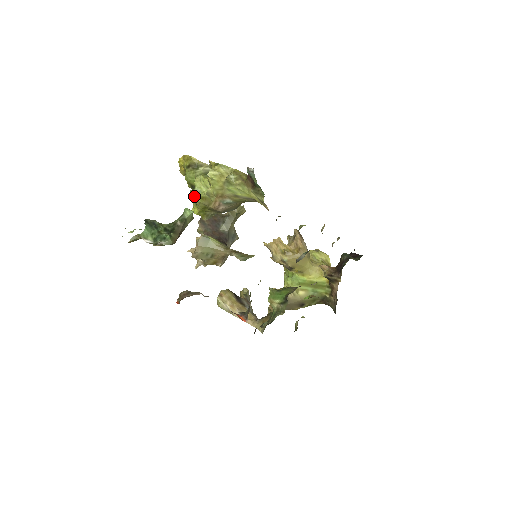
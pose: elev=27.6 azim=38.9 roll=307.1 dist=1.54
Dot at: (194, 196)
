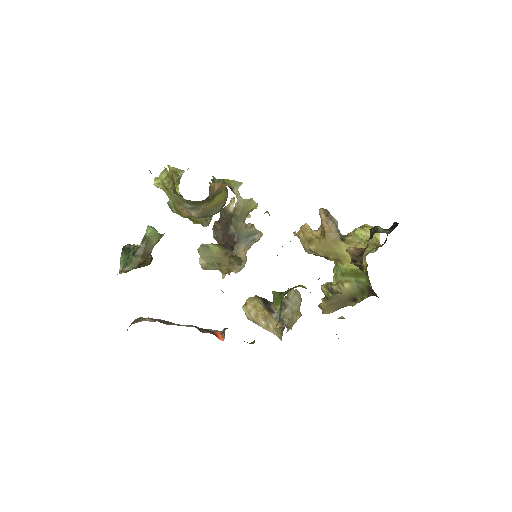
Dot at: (171, 208)
